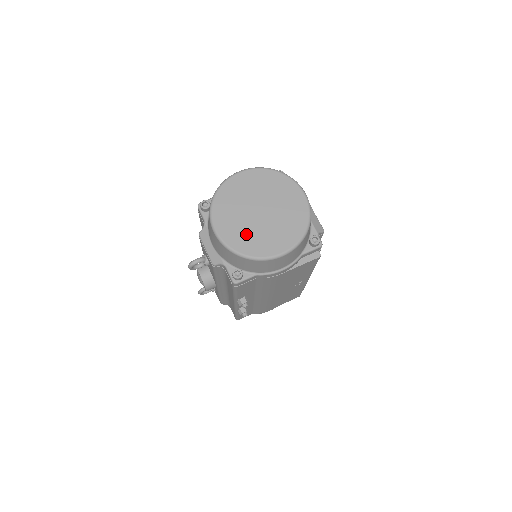
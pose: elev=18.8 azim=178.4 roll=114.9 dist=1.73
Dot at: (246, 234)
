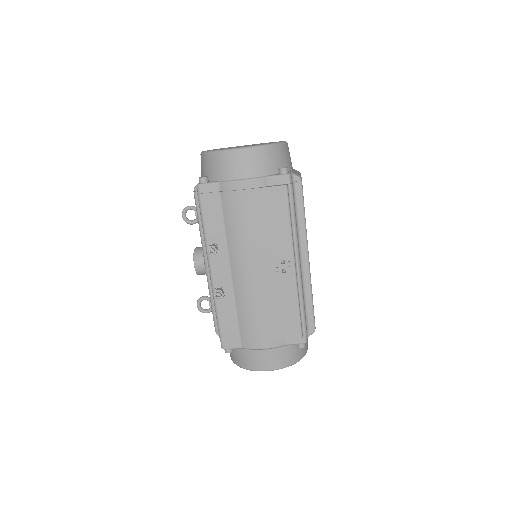
Dot at: occluded
